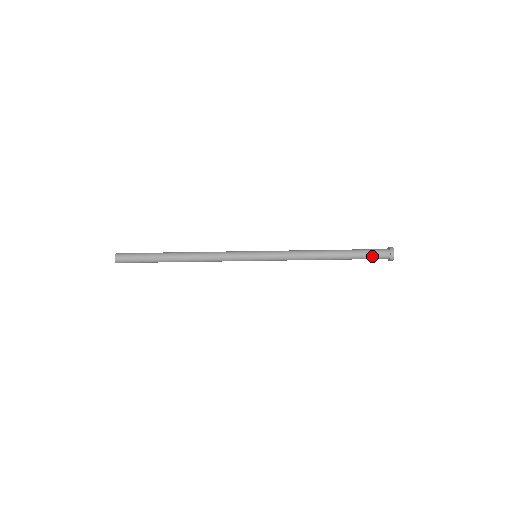
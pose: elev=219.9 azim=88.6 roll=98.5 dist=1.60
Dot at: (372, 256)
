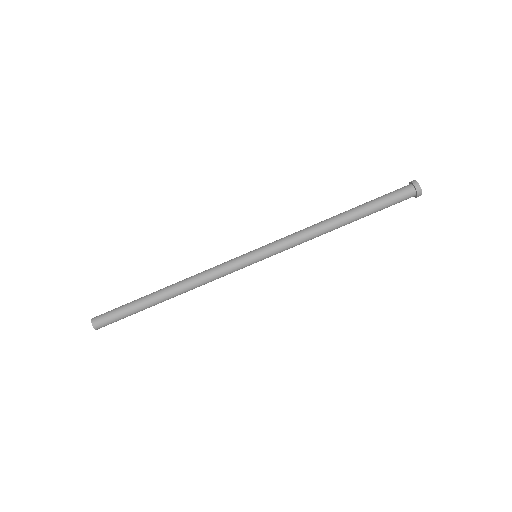
Dot at: (394, 199)
